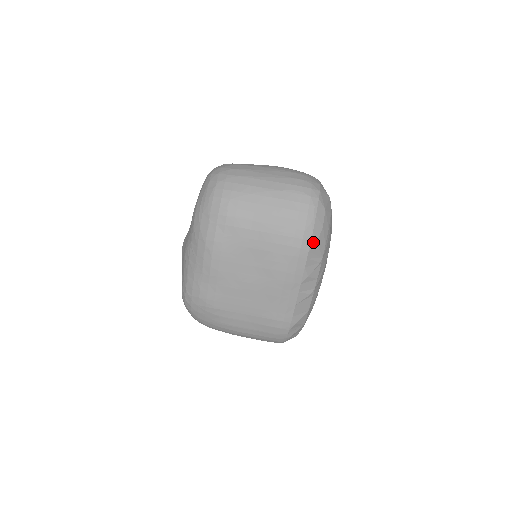
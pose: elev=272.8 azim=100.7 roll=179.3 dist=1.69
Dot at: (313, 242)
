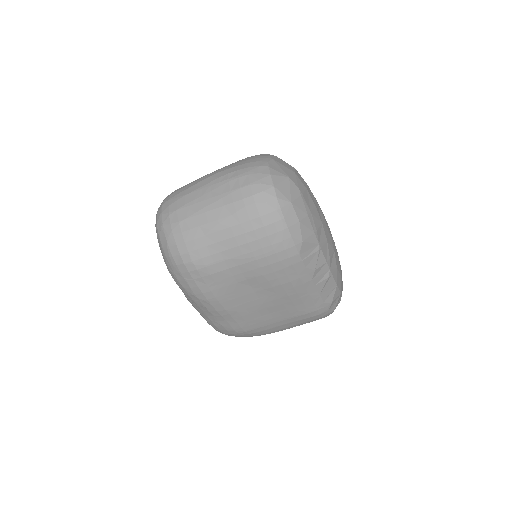
Dot at: (298, 244)
